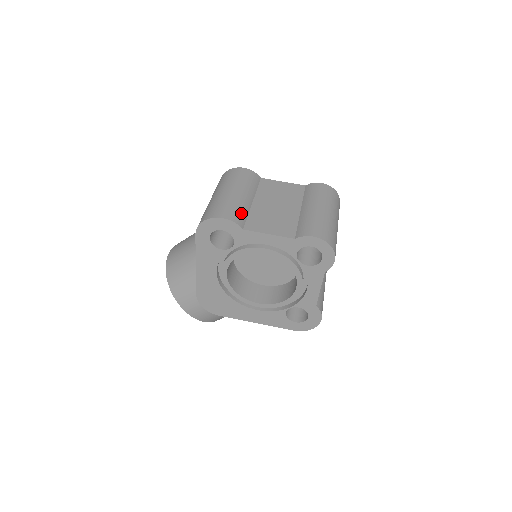
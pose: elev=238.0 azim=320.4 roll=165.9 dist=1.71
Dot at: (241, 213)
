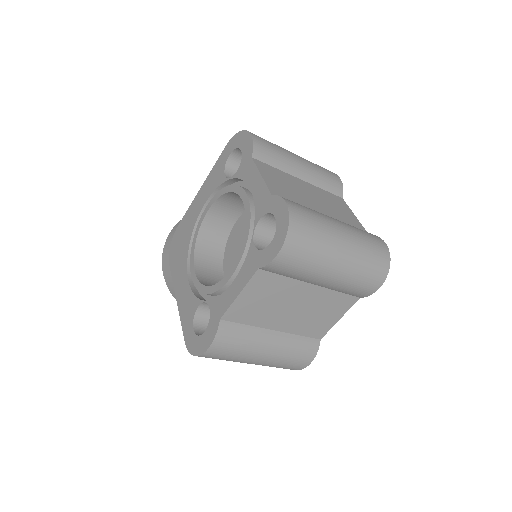
Dot at: (272, 156)
